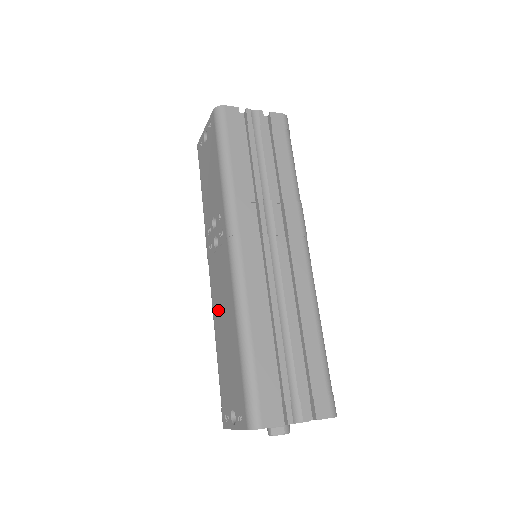
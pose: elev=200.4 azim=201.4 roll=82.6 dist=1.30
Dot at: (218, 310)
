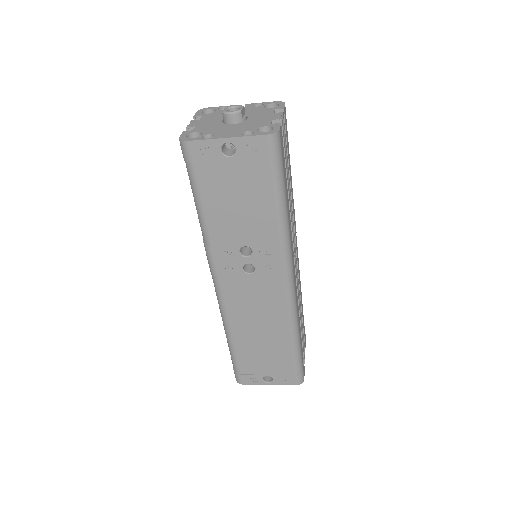
Dot at: (244, 319)
